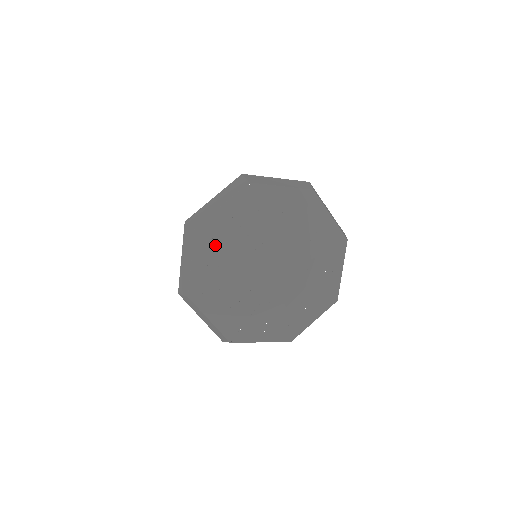
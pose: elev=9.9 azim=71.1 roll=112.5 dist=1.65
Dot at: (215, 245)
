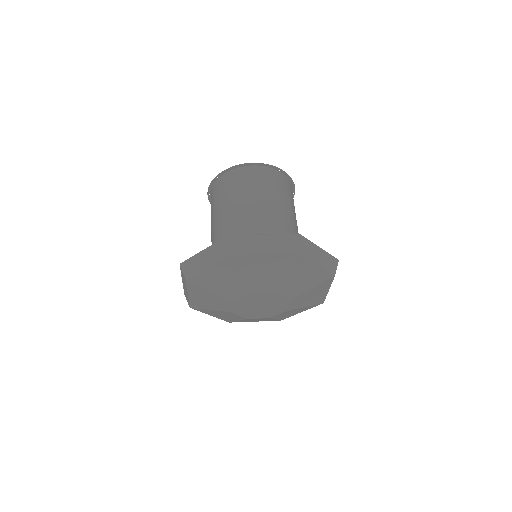
Dot at: (204, 291)
